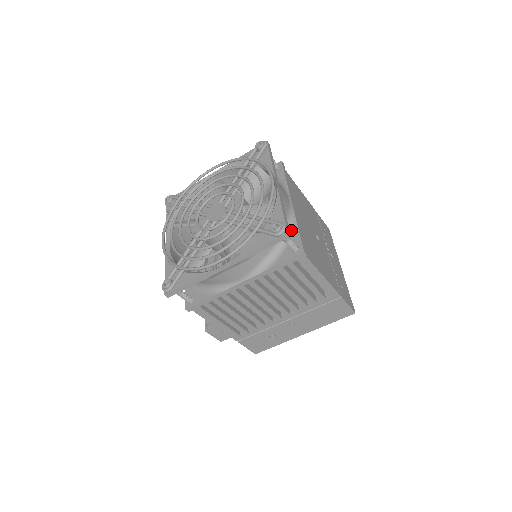
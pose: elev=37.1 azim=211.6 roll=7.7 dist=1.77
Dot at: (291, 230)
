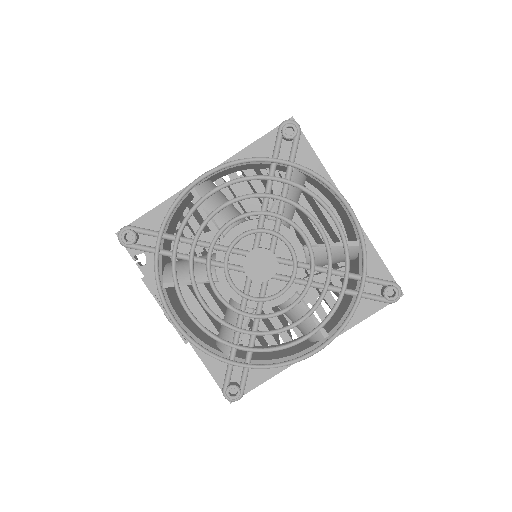
Dot at: occluded
